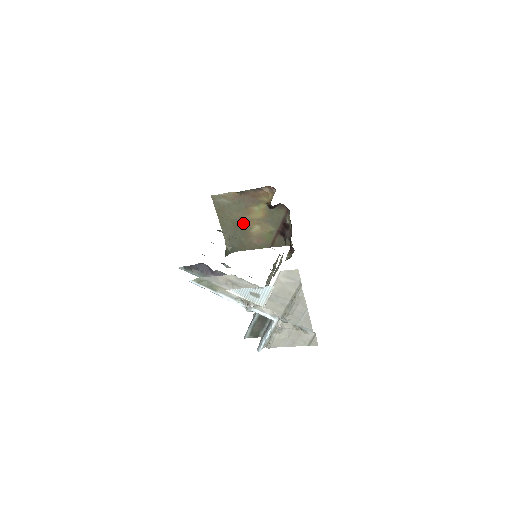
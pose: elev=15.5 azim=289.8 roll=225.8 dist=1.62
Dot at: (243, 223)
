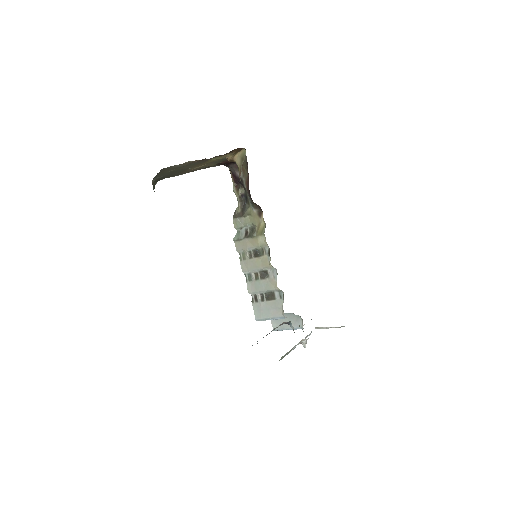
Dot at: occluded
